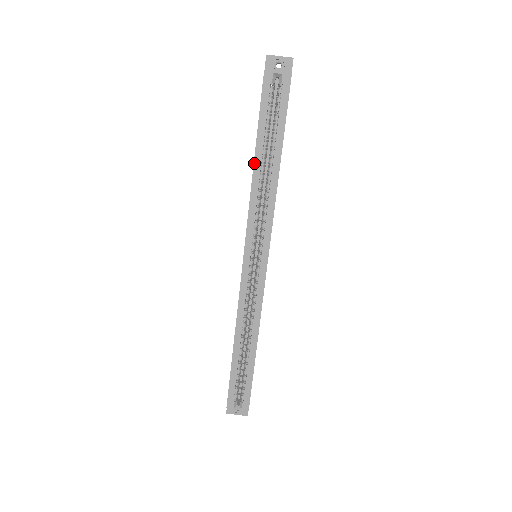
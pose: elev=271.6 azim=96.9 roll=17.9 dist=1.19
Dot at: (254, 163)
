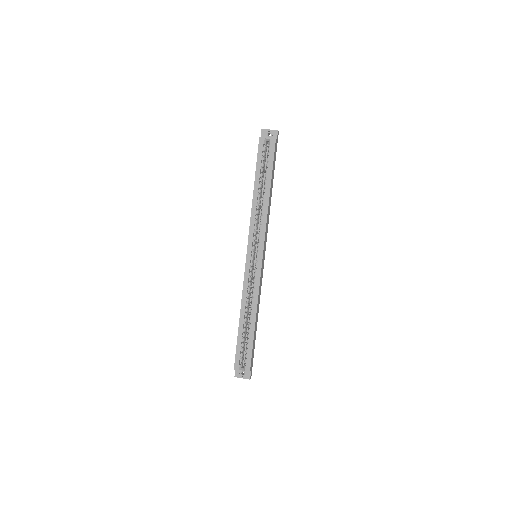
Dot at: (253, 192)
